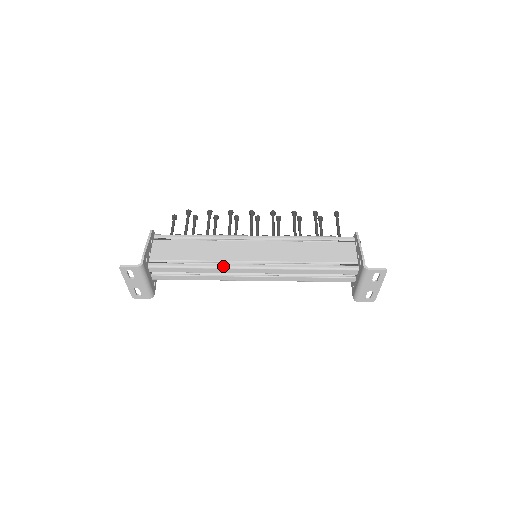
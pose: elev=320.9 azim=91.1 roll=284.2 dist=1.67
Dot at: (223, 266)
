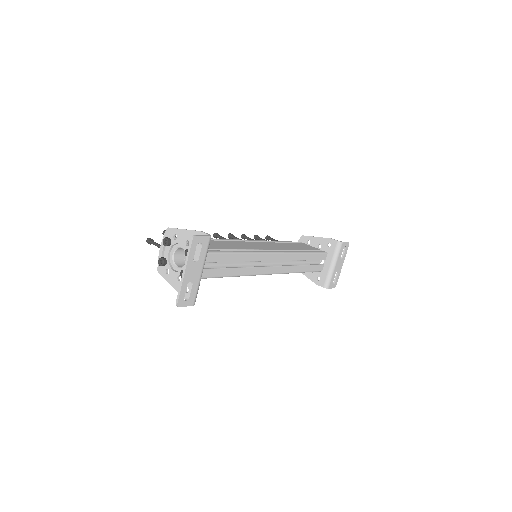
Dot at: (255, 251)
